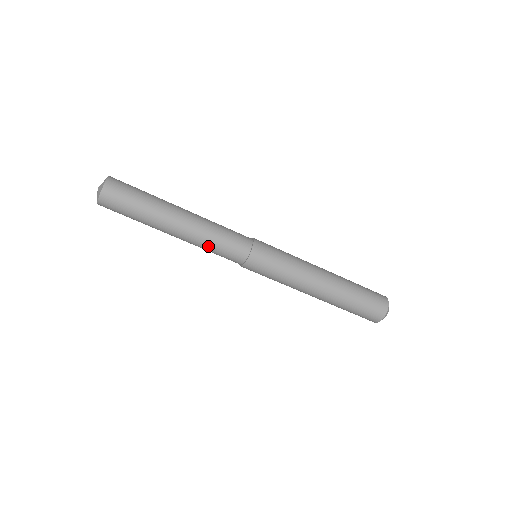
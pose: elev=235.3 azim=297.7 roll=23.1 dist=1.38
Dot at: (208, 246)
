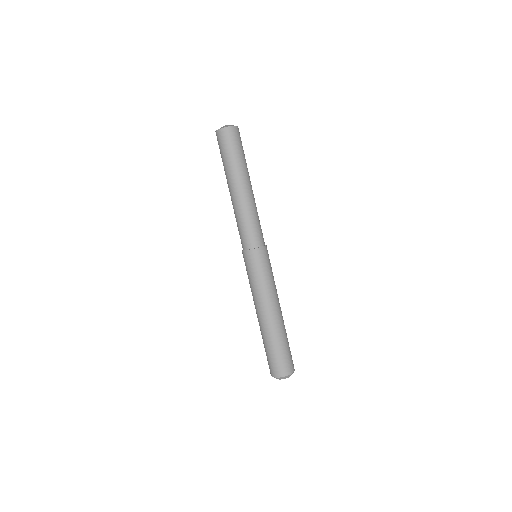
Dot at: (253, 215)
